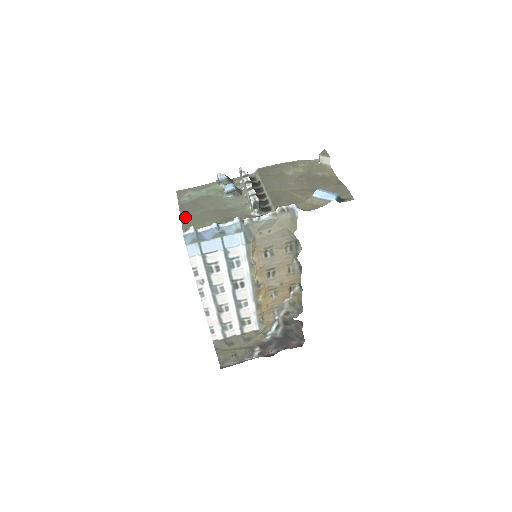
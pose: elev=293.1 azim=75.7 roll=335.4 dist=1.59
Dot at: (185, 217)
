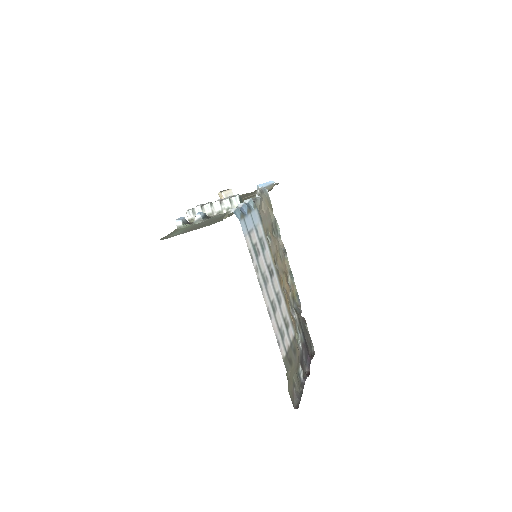
Dot at: (204, 226)
